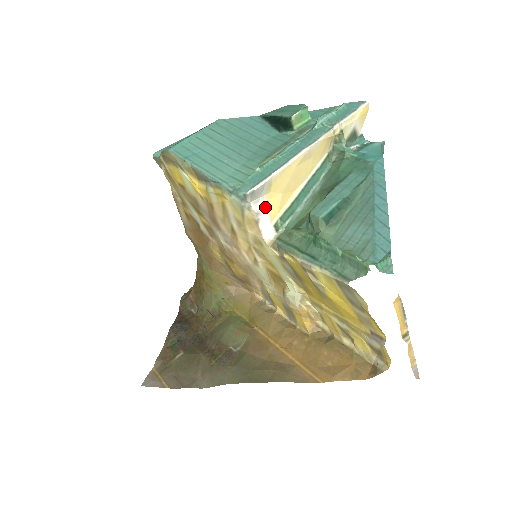
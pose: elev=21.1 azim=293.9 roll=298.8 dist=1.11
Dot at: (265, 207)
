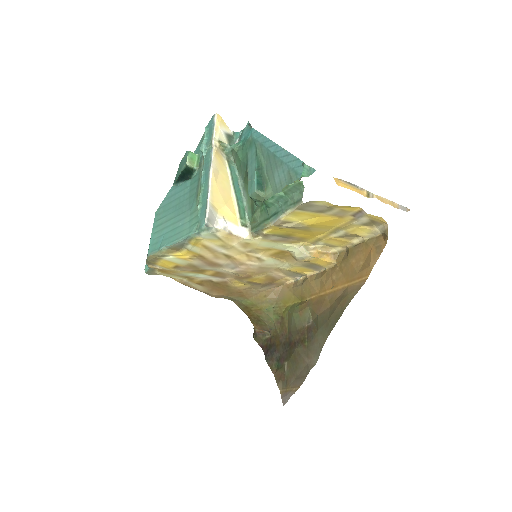
Dot at: (225, 221)
